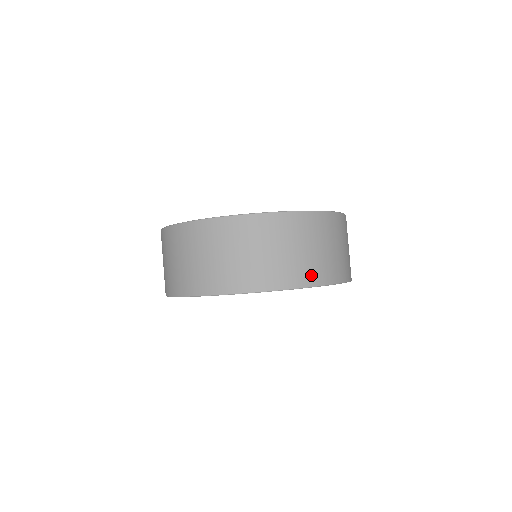
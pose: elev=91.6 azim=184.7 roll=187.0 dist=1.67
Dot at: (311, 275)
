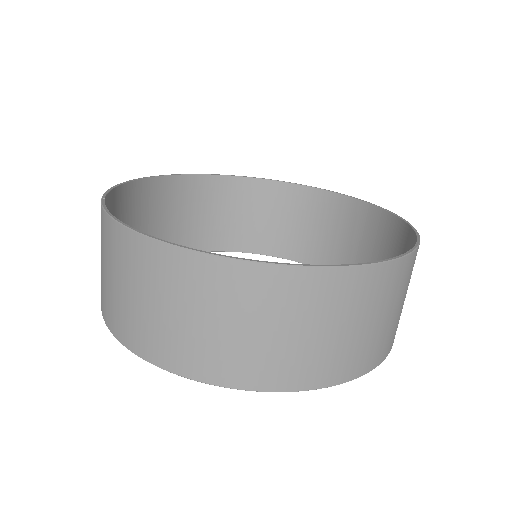
Dot at: (358, 363)
